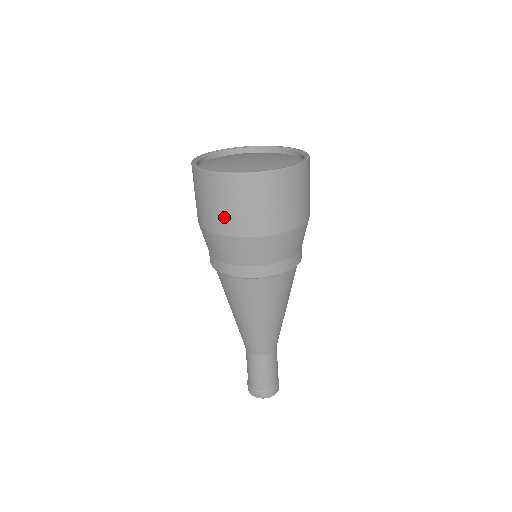
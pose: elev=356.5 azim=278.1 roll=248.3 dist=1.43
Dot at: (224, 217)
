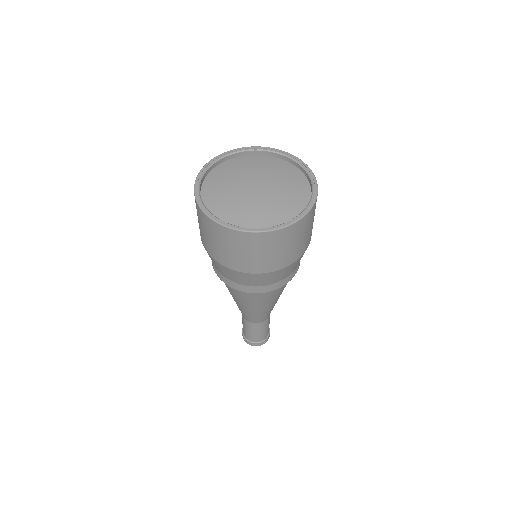
Dot at: (236, 259)
